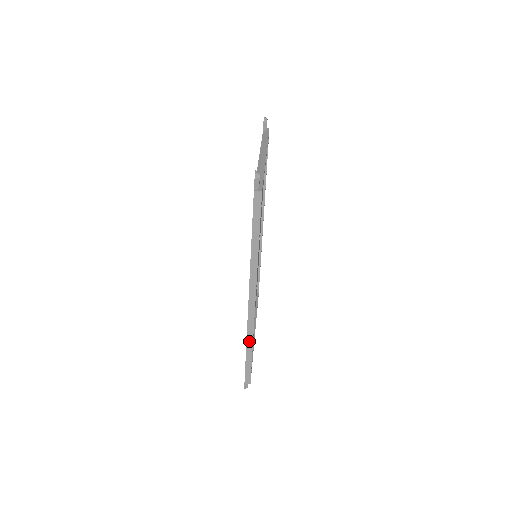
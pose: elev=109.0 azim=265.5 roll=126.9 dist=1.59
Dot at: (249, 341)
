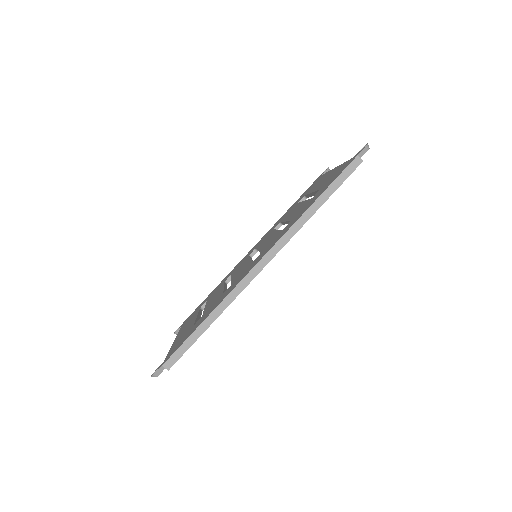
Dot at: (219, 309)
